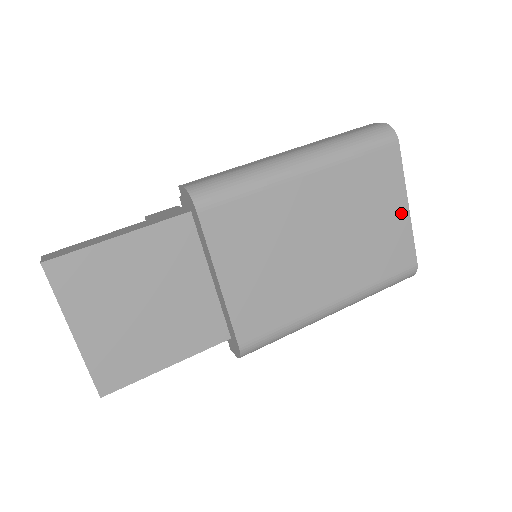
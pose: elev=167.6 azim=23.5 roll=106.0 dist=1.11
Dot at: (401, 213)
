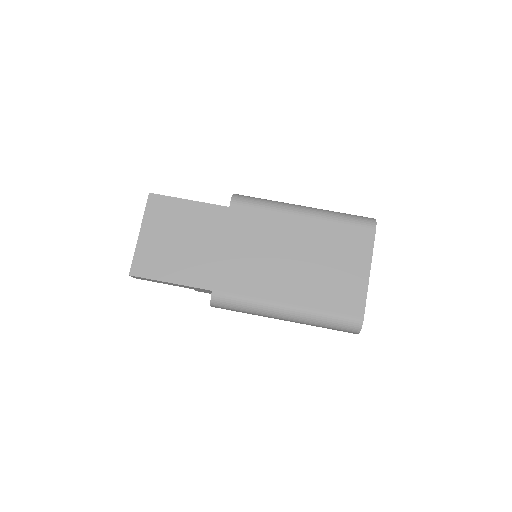
Dot at: (362, 274)
